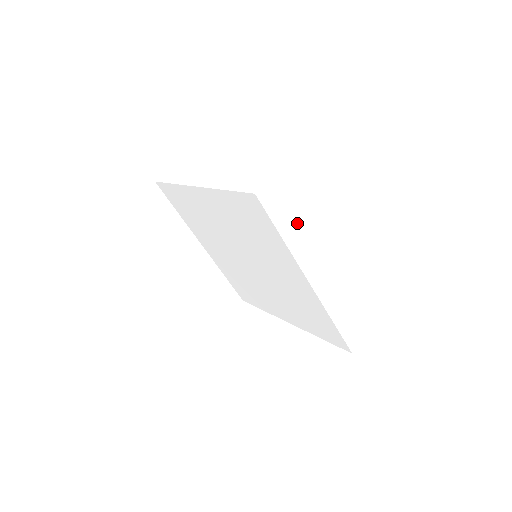
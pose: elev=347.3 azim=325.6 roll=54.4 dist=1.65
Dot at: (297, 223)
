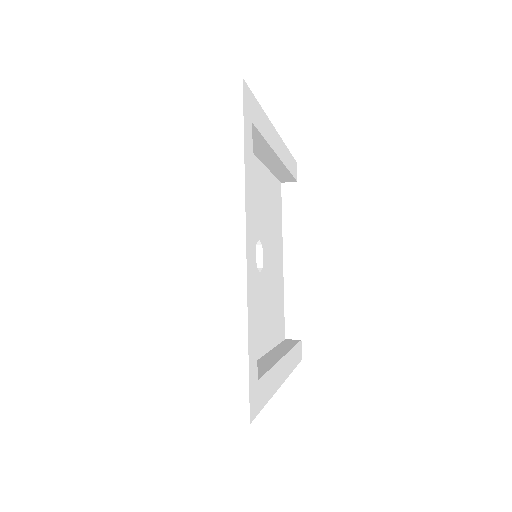
Dot at: (228, 156)
